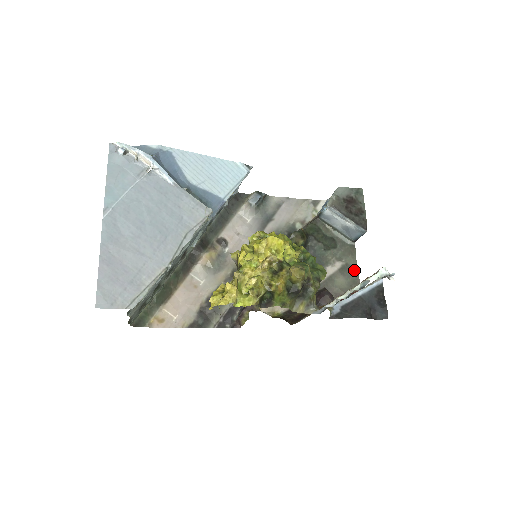
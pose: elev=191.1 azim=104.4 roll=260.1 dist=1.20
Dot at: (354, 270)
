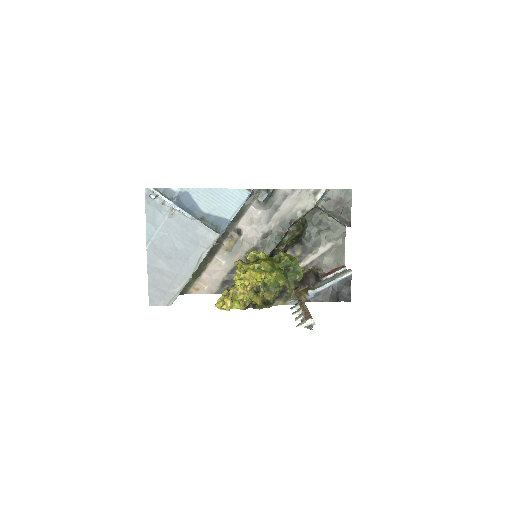
Dot at: (342, 249)
